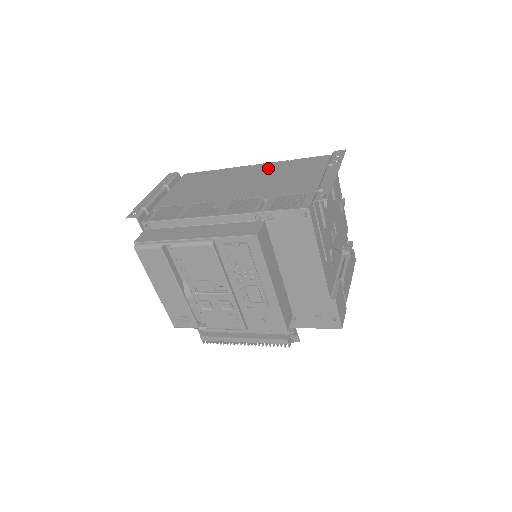
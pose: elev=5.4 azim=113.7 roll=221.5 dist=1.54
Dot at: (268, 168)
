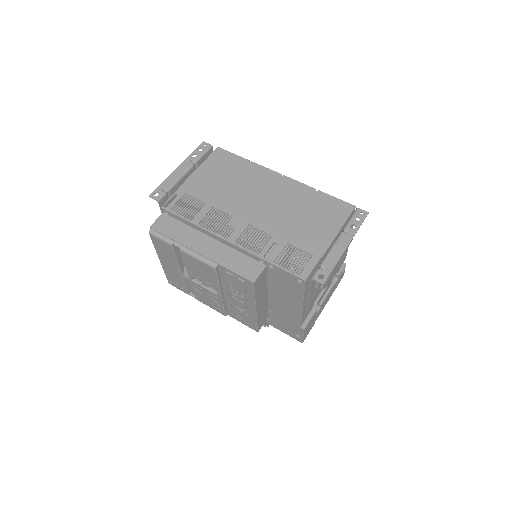
Dot at: (294, 191)
